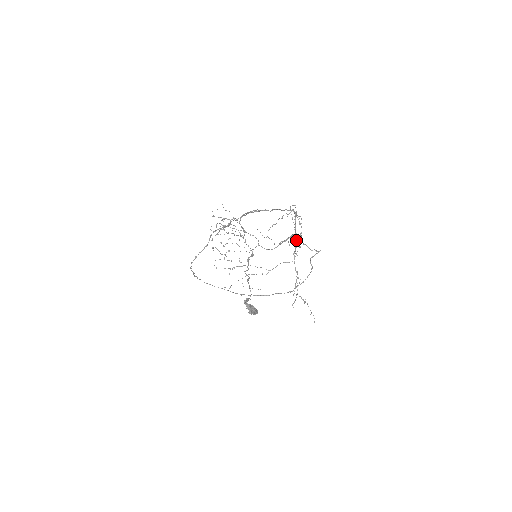
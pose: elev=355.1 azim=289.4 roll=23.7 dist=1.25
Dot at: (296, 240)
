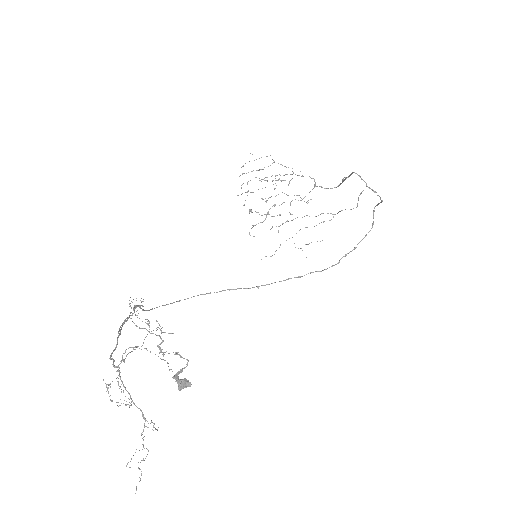
Dot at: occluded
